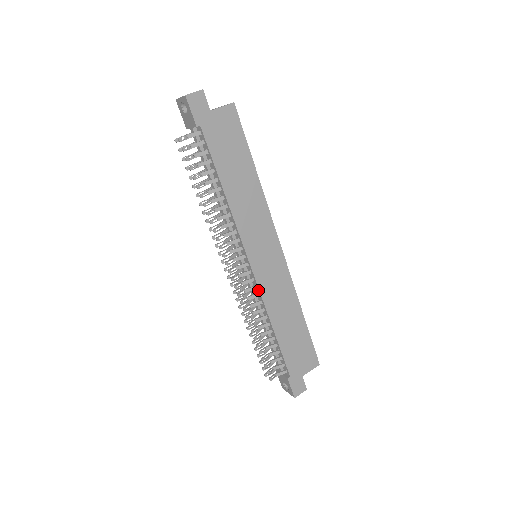
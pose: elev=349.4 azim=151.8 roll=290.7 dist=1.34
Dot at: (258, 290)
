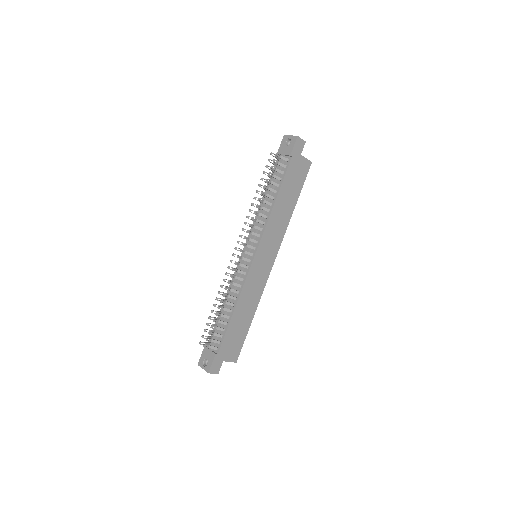
Dot at: (246, 276)
